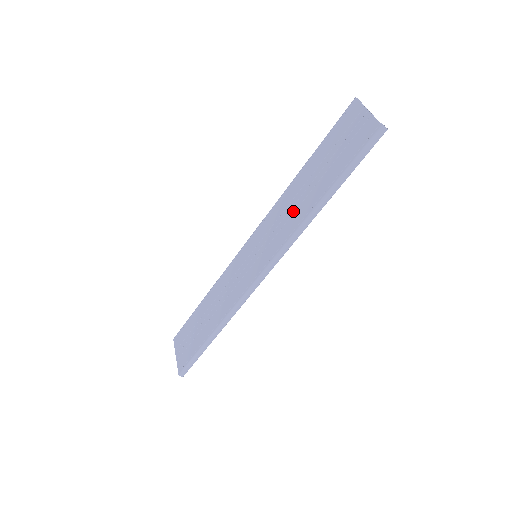
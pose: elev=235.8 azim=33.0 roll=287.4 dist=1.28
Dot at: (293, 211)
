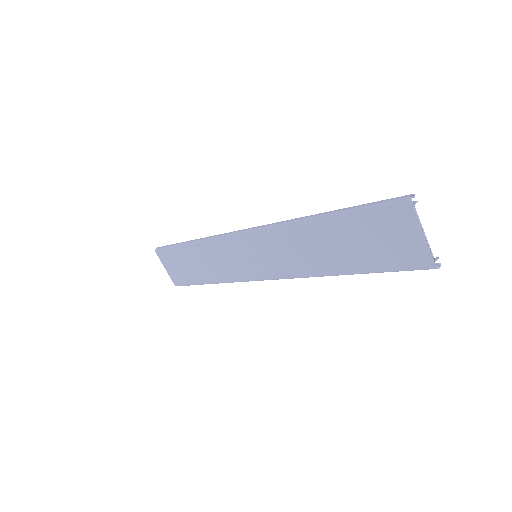
Dot at: (306, 256)
